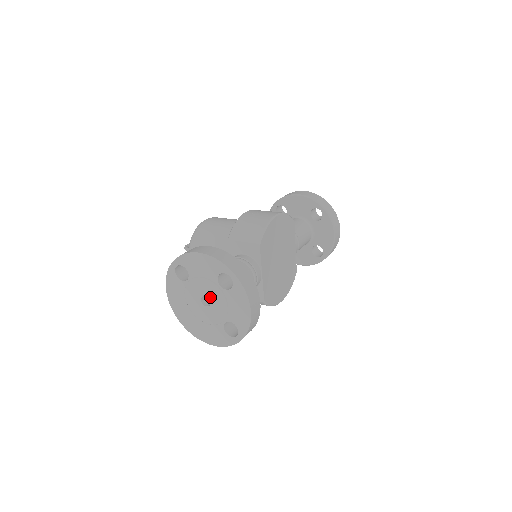
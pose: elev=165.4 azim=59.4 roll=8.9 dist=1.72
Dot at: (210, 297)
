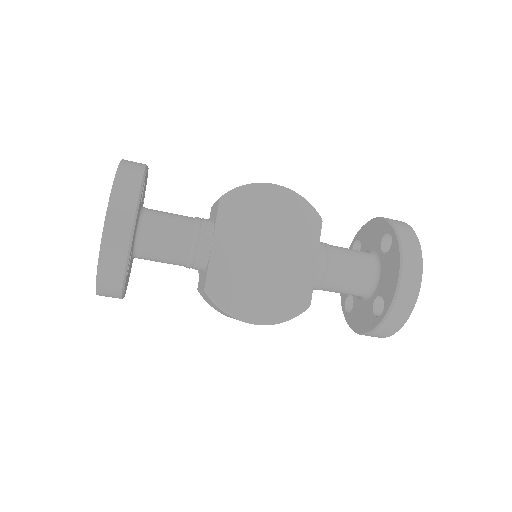
Dot at: occluded
